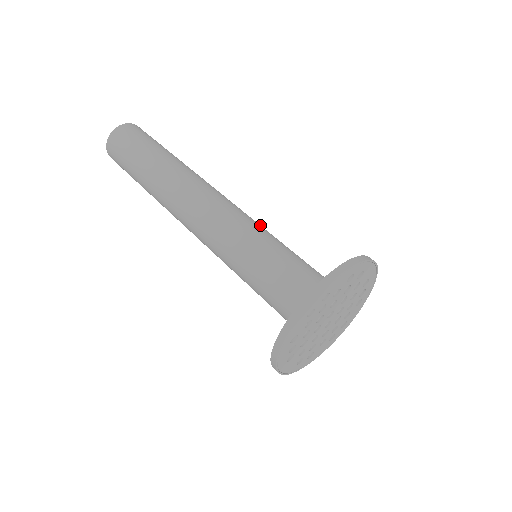
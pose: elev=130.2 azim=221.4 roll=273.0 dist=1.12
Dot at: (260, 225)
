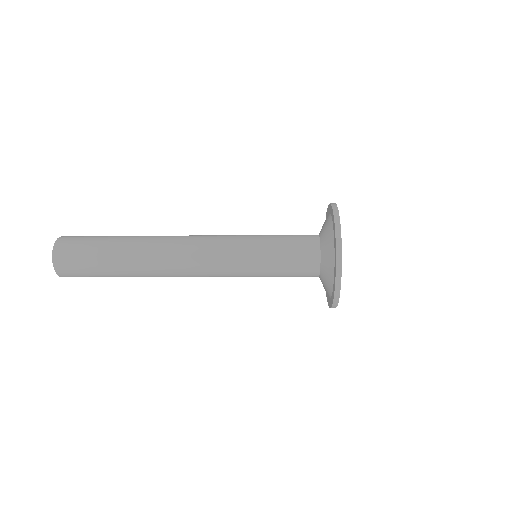
Dot at: occluded
